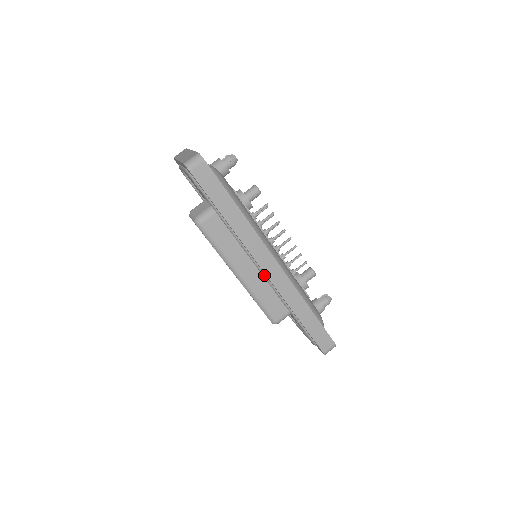
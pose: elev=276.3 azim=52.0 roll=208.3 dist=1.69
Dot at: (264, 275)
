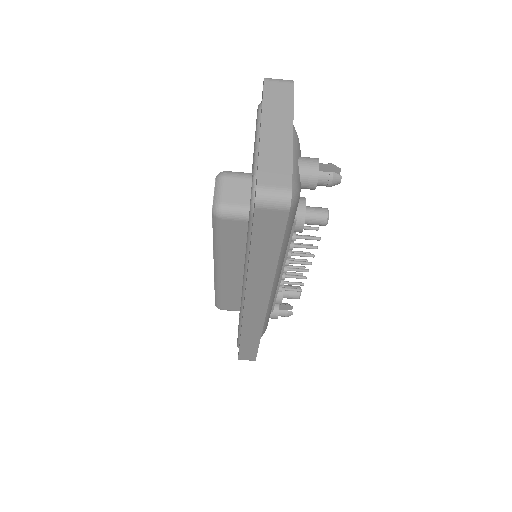
Dot at: (242, 303)
